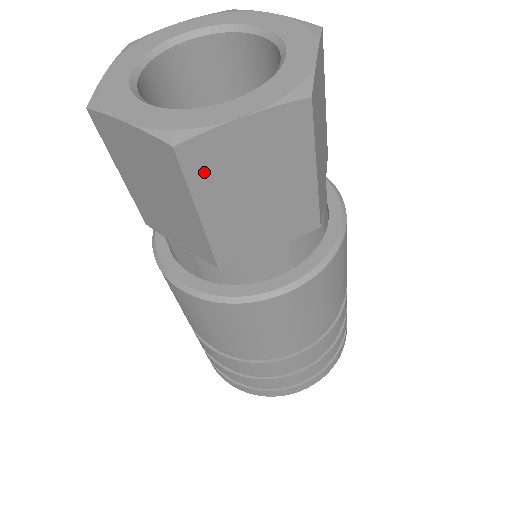
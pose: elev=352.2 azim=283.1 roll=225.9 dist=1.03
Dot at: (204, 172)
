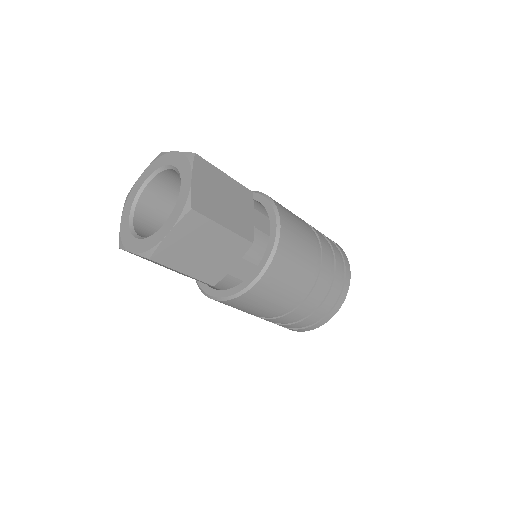
Dot at: (170, 259)
